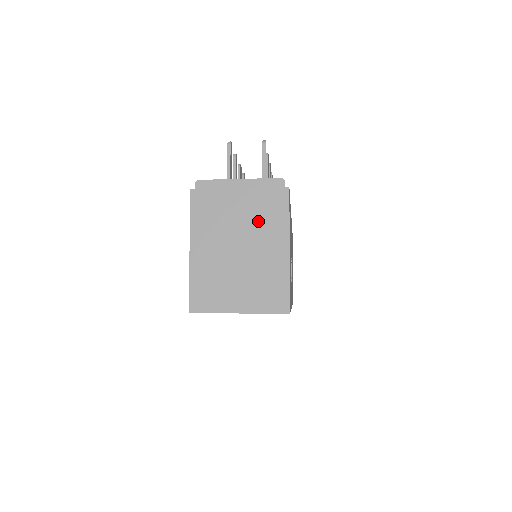
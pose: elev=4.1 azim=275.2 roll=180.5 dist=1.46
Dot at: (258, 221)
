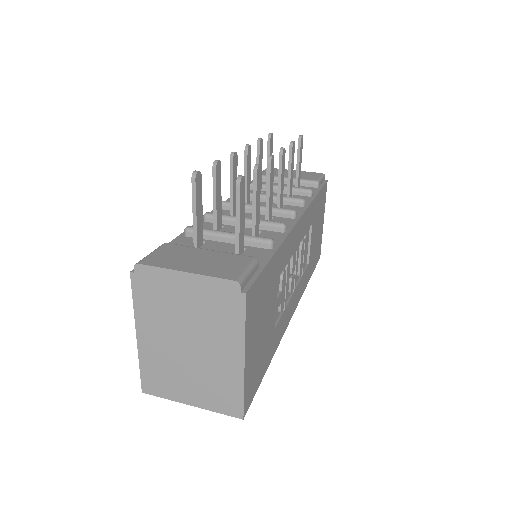
Dot at: (208, 324)
